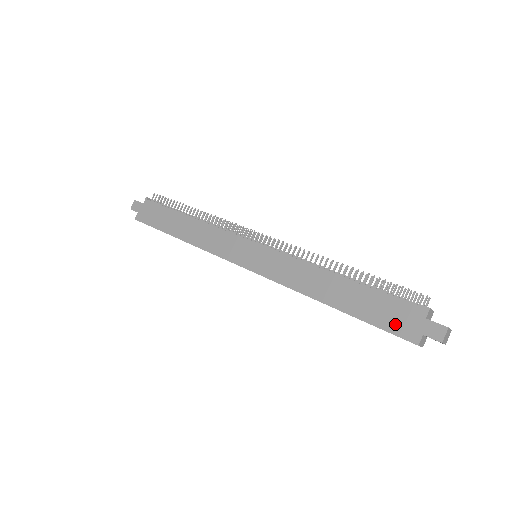
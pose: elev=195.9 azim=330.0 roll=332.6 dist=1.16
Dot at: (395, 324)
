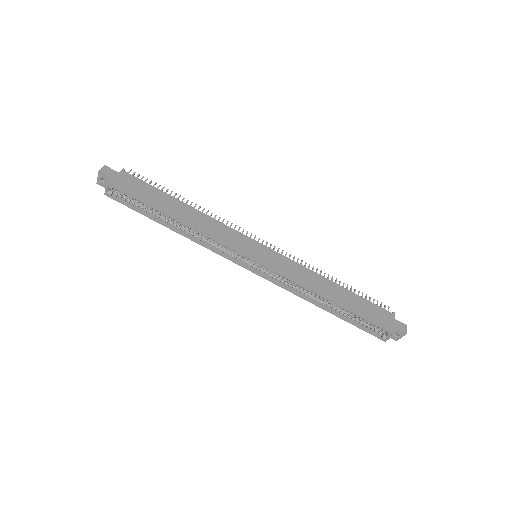
Dot at: (379, 320)
